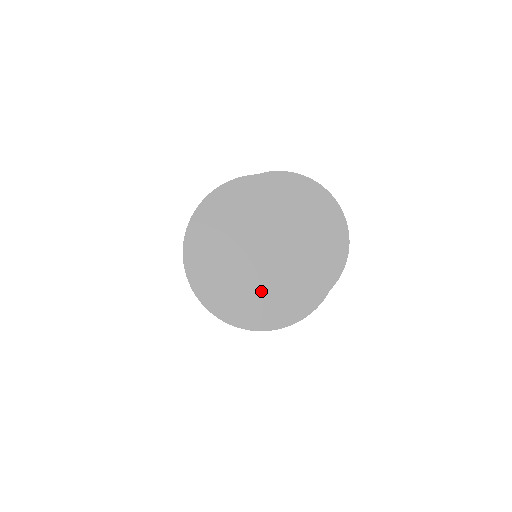
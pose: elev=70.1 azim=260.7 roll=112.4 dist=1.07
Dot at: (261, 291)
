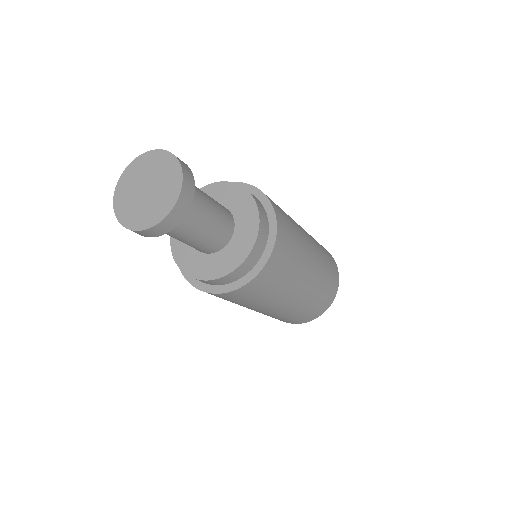
Dot at: (147, 219)
